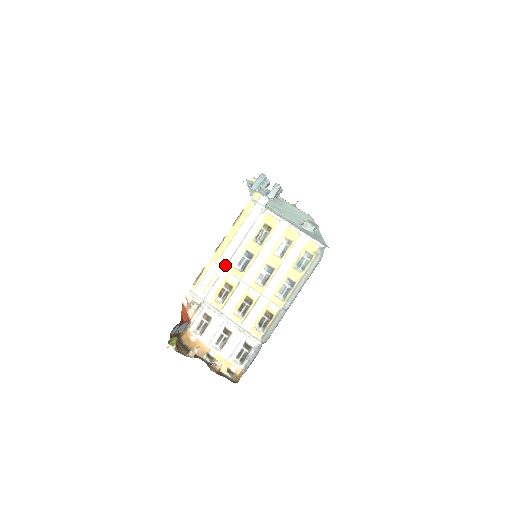
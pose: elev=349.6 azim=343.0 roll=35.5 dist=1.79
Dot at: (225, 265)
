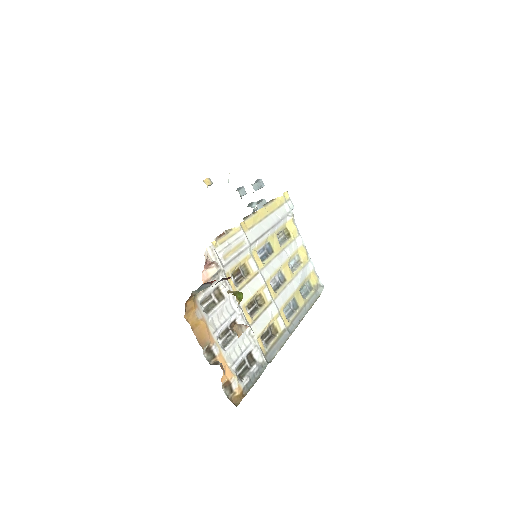
Dot at: (251, 242)
